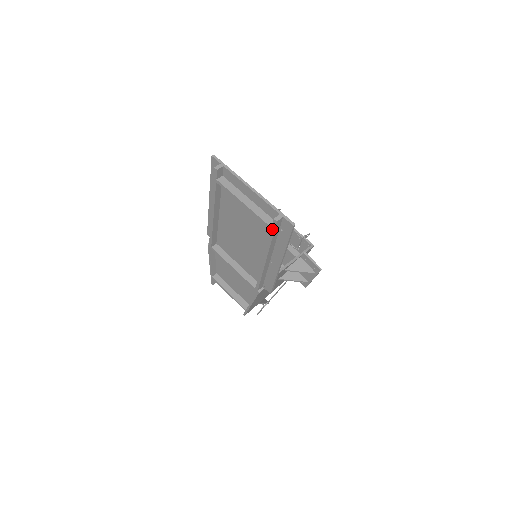
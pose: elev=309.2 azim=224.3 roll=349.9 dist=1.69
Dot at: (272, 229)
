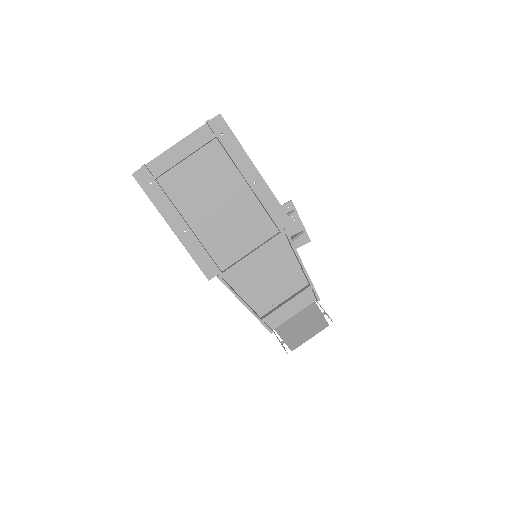
Dot at: (216, 133)
